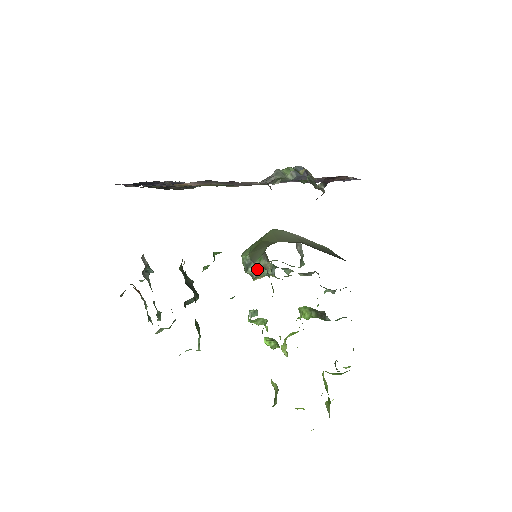
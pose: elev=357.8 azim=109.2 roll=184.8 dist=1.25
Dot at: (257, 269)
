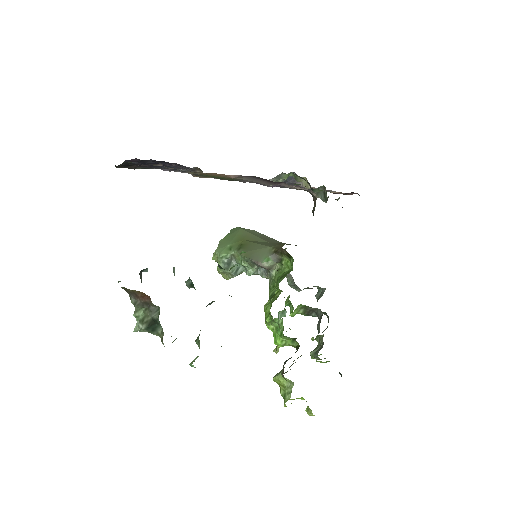
Dot at: (237, 268)
